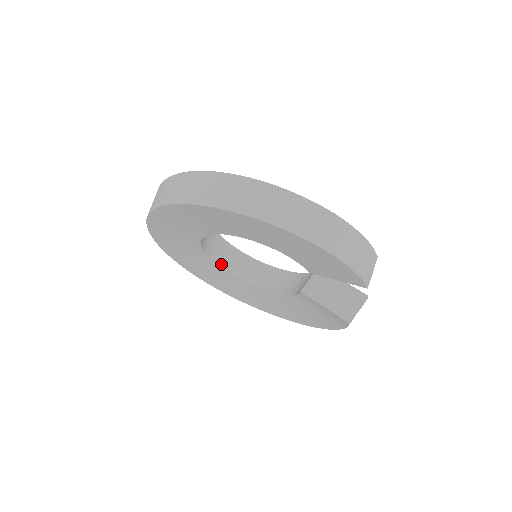
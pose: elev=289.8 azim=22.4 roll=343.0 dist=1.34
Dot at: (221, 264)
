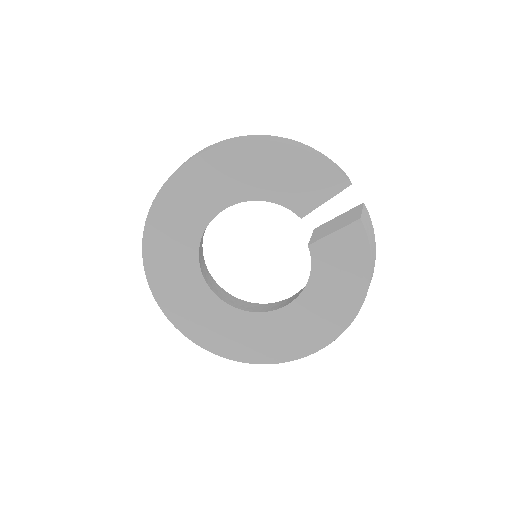
Dot at: (235, 306)
